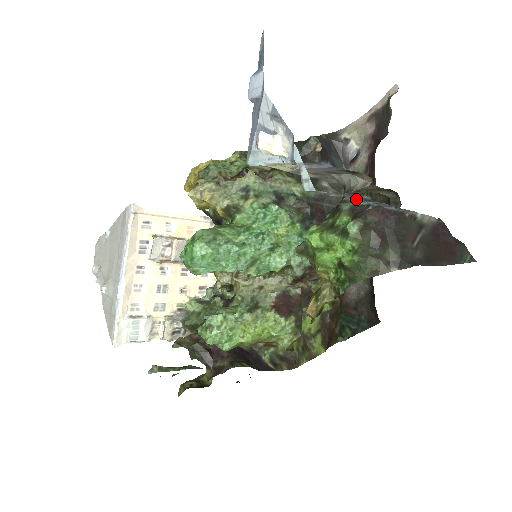
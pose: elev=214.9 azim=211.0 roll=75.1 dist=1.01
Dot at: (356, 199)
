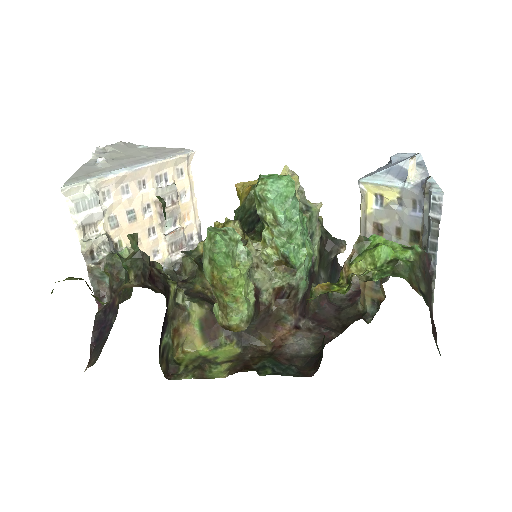
Dot at: occluded
